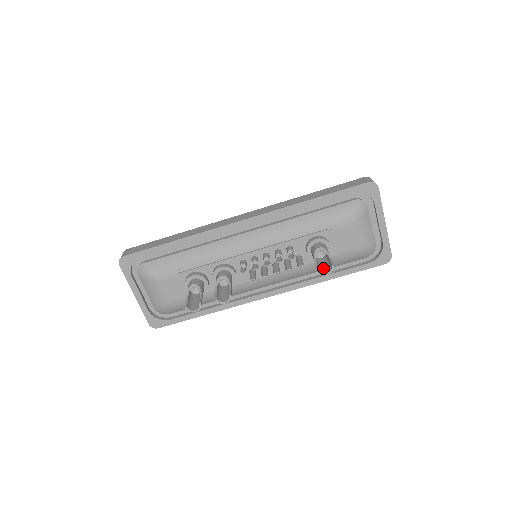
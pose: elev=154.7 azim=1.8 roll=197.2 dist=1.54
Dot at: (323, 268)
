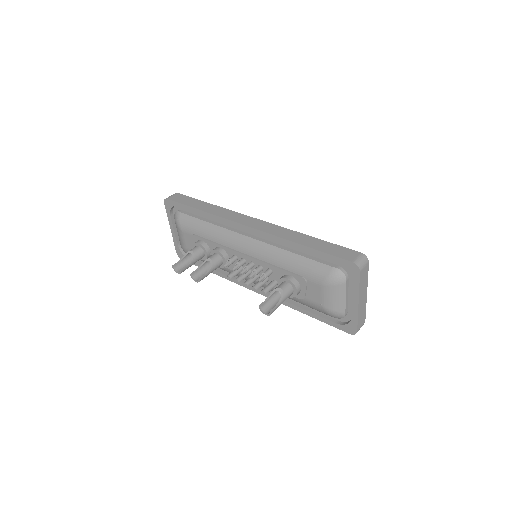
Dot at: (269, 307)
